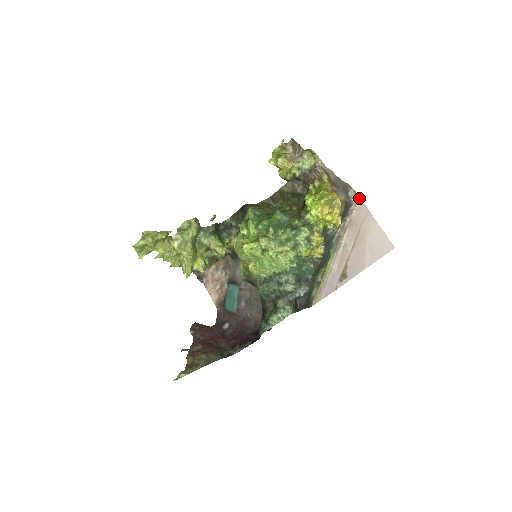
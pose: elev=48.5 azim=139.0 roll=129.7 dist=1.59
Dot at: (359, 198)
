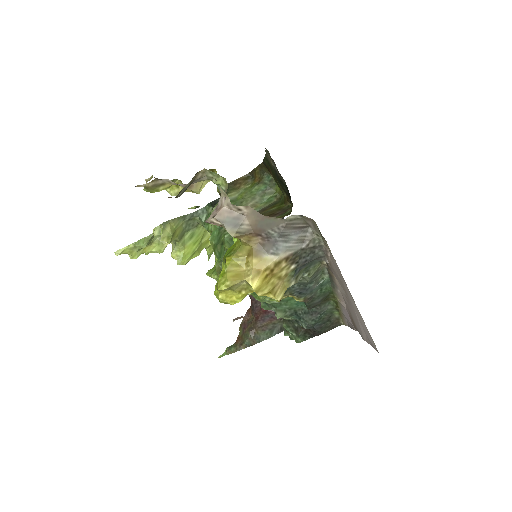
Dot at: (325, 240)
